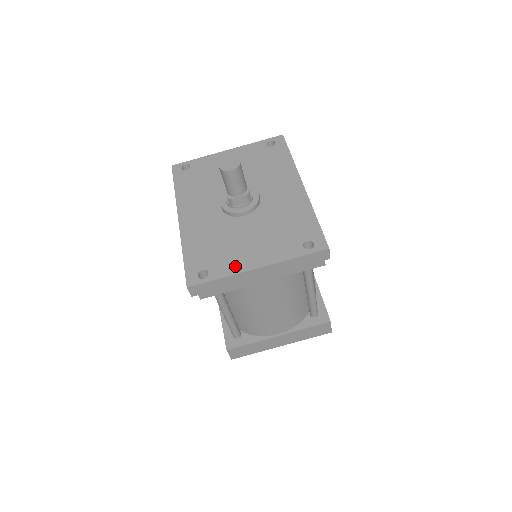
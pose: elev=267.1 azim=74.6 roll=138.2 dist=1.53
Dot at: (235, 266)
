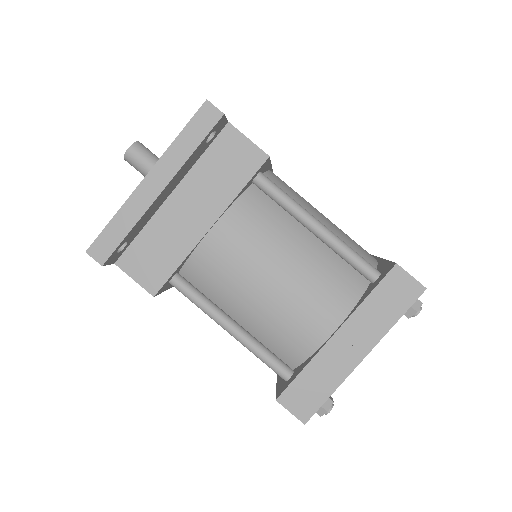
Dot at: occluded
